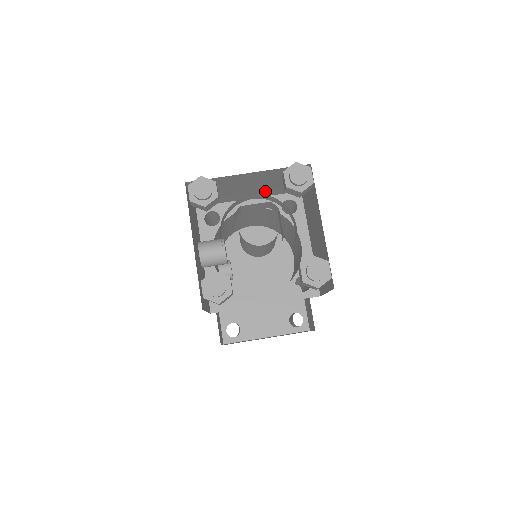
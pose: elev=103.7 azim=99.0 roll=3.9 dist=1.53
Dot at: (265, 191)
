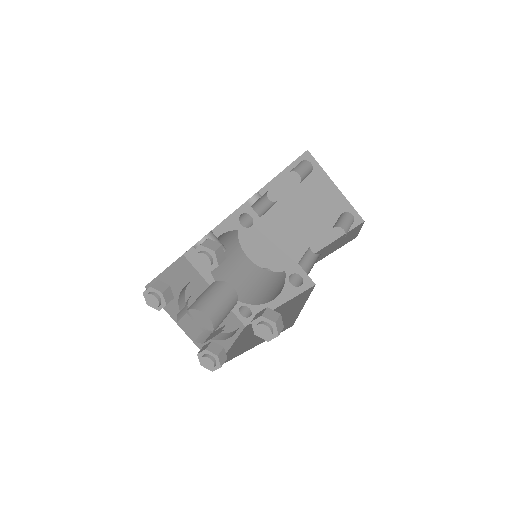
Dot at: occluded
